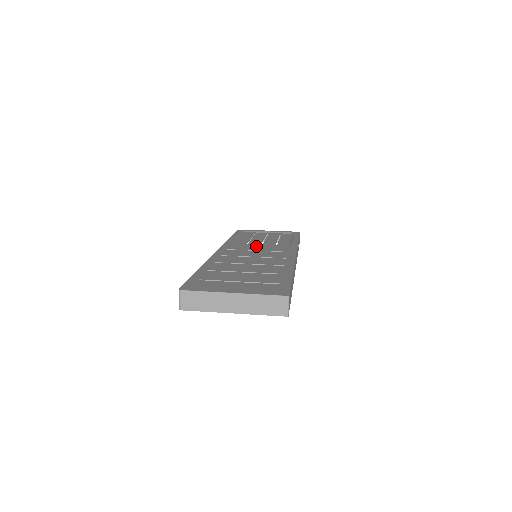
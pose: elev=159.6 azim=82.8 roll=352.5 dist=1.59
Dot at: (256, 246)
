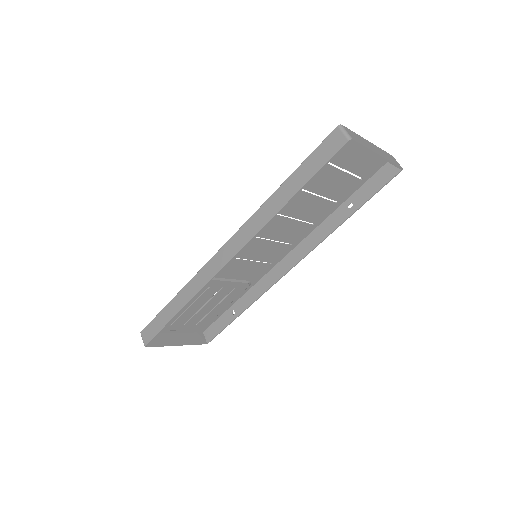
Dot at: (231, 272)
